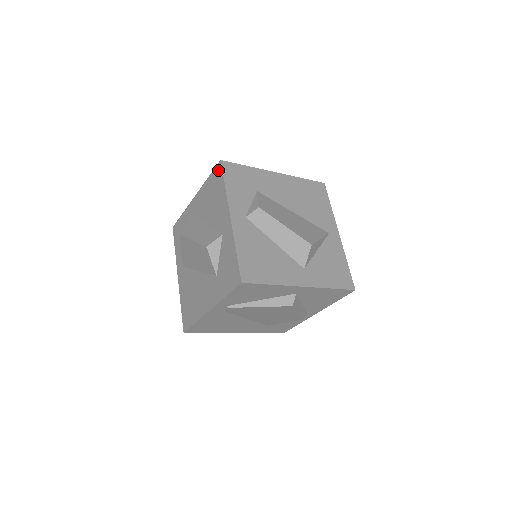
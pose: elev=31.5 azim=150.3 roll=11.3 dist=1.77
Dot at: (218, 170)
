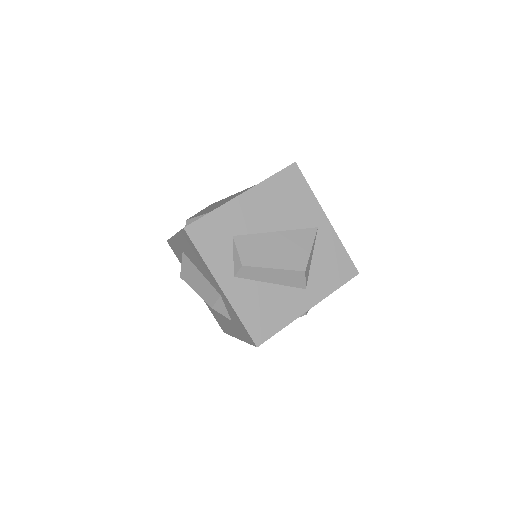
Dot at: (186, 236)
